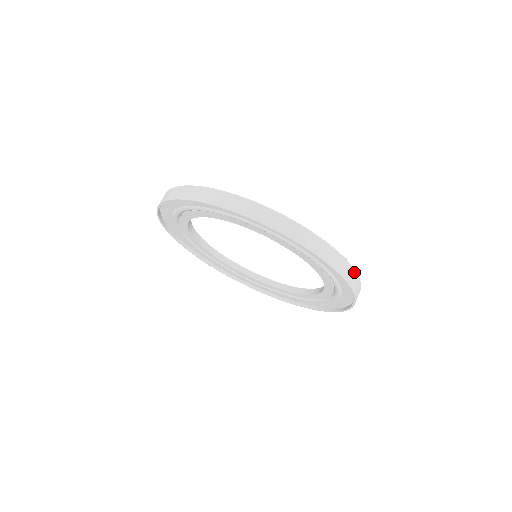
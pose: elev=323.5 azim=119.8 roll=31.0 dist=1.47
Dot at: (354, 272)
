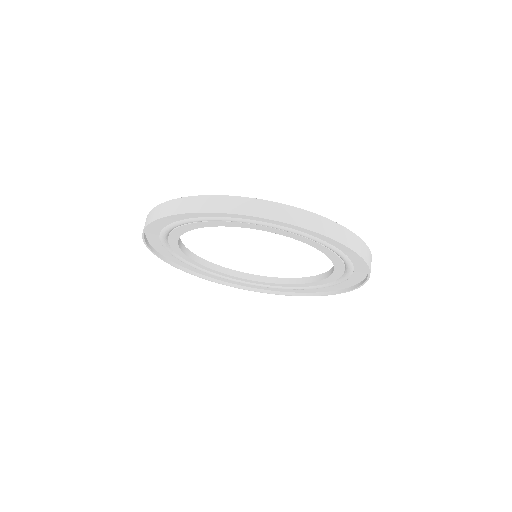
Dot at: (371, 260)
